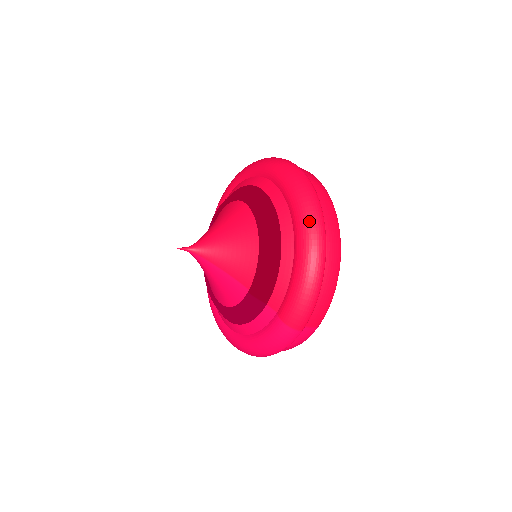
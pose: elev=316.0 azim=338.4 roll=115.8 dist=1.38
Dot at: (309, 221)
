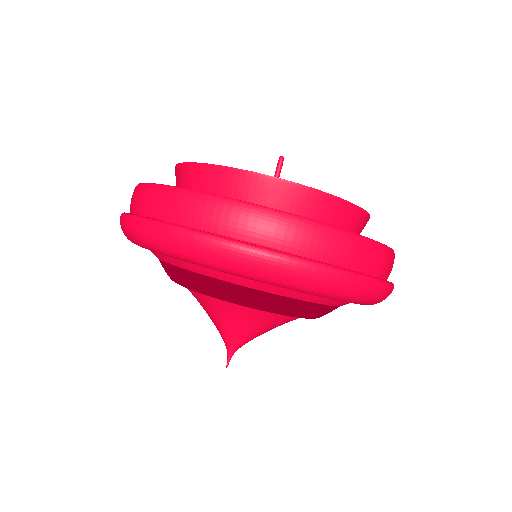
Dot at: (341, 294)
